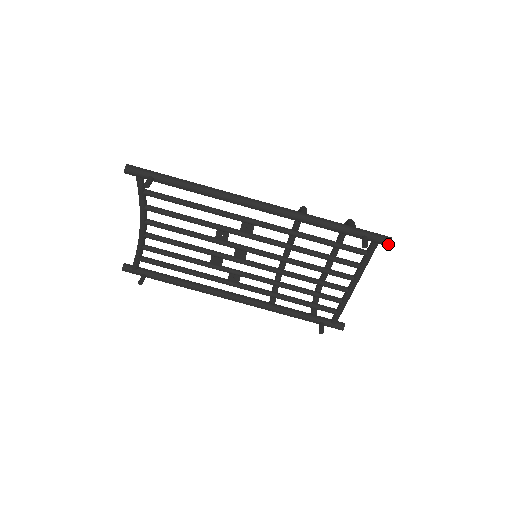
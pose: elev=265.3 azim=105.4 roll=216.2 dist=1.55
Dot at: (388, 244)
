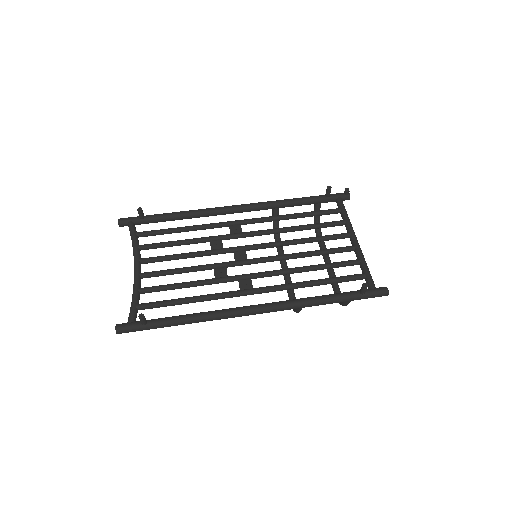
Dot at: (346, 190)
